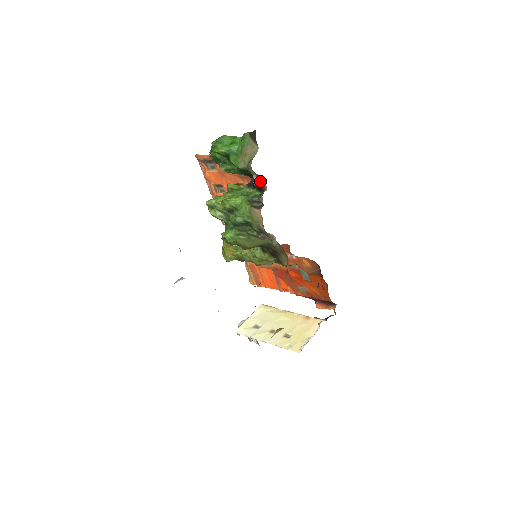
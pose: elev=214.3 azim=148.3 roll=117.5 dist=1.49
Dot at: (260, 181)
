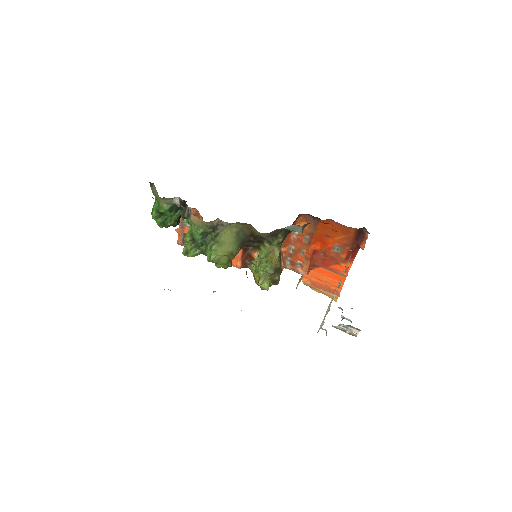
Dot at: (175, 200)
